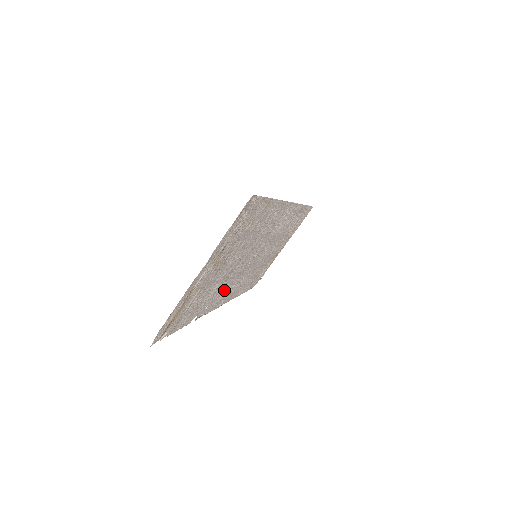
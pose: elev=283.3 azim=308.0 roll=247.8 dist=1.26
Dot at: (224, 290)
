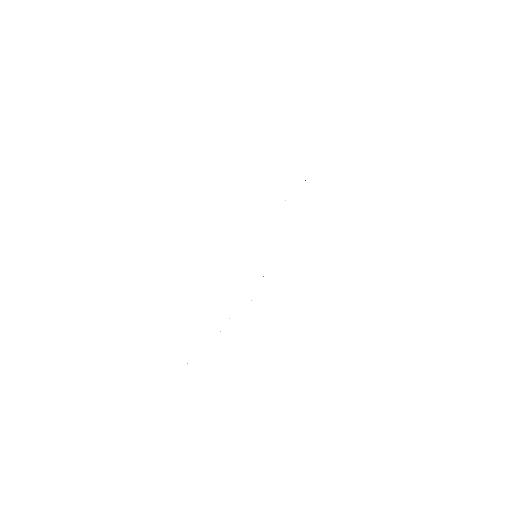
Dot at: occluded
